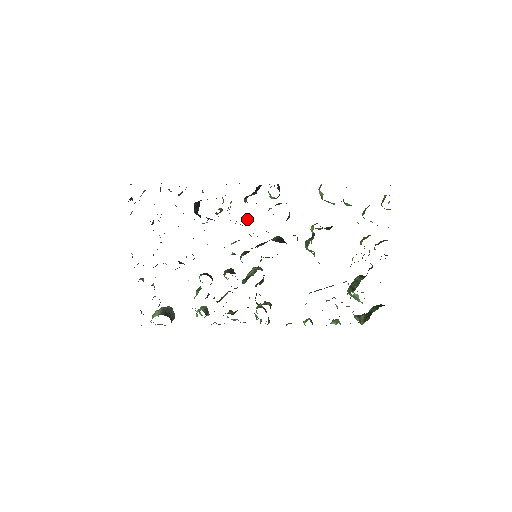
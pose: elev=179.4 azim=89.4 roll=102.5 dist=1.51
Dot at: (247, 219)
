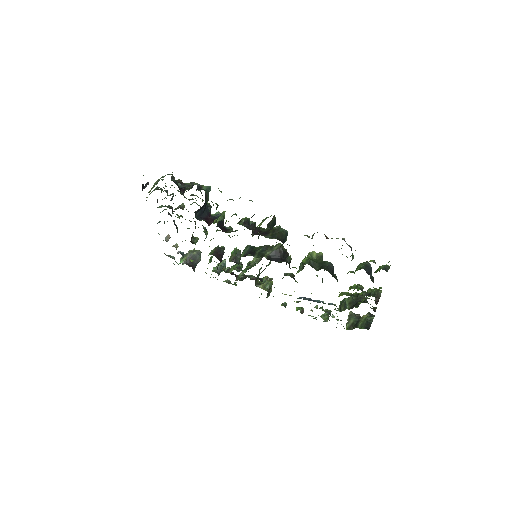
Dot at: (250, 224)
